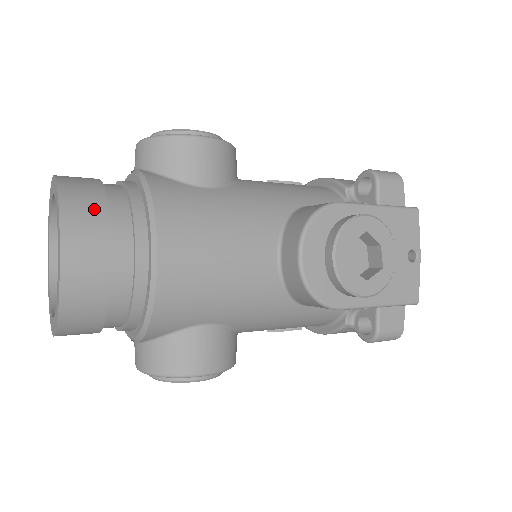
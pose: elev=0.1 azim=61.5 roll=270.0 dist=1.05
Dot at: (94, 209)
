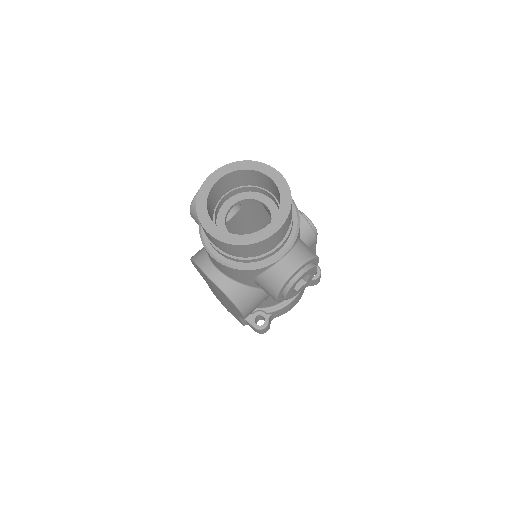
Dot at: occluded
